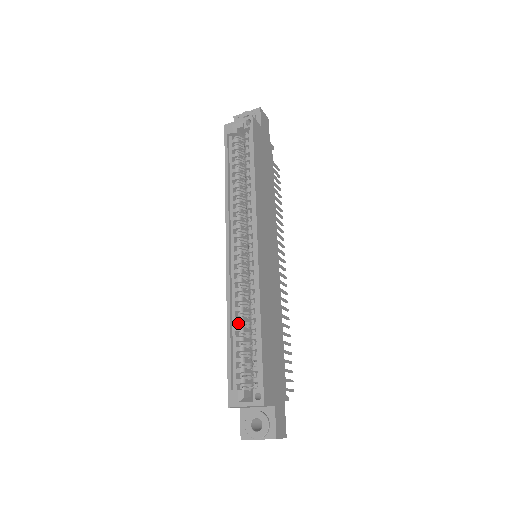
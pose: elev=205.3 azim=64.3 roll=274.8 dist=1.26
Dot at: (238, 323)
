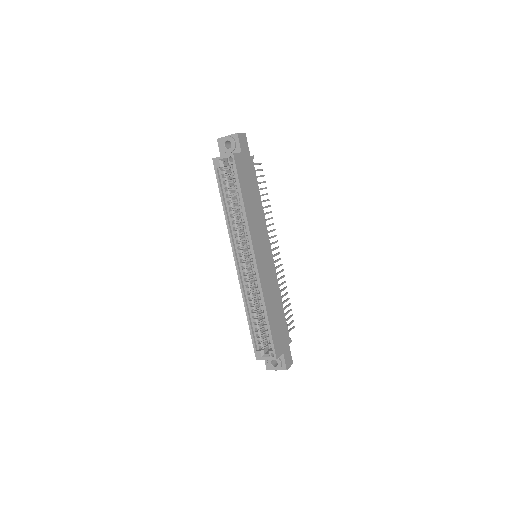
Dot at: (253, 309)
